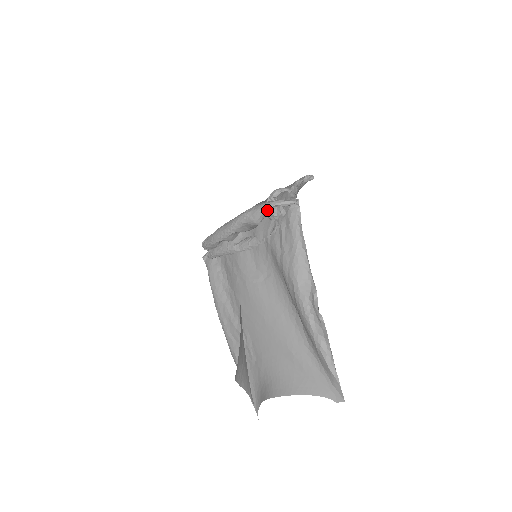
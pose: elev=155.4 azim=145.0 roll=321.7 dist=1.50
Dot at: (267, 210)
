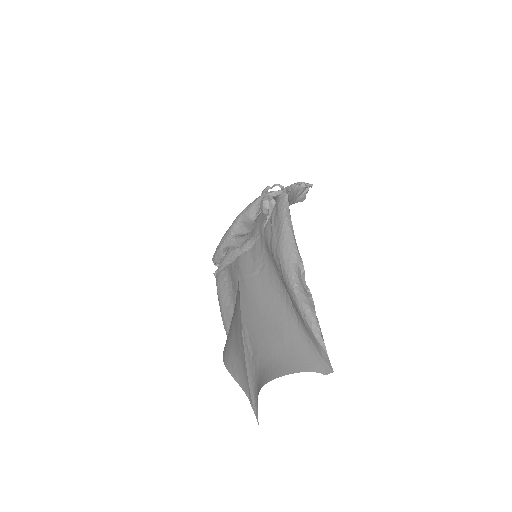
Dot at: (259, 203)
